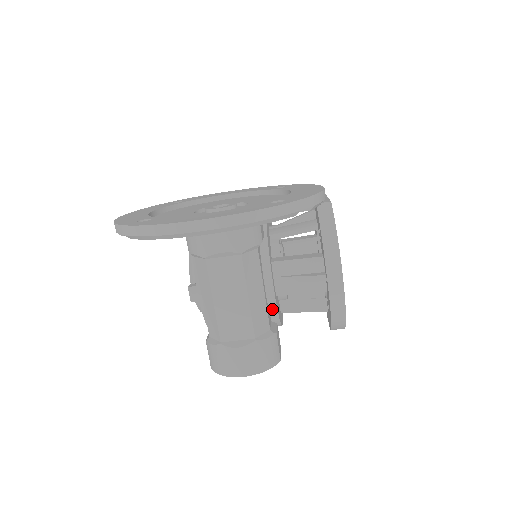
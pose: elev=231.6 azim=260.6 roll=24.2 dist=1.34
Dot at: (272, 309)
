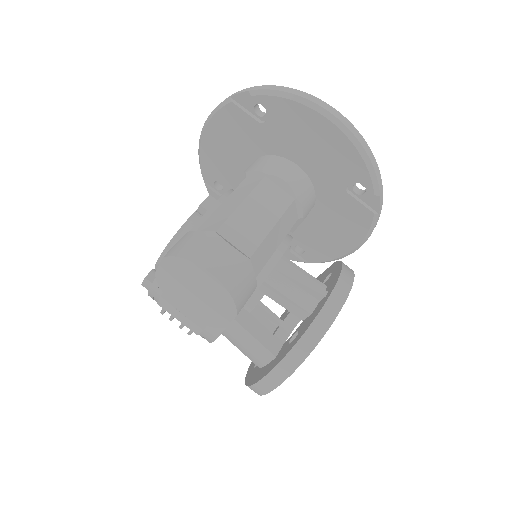
Dot at: (258, 279)
